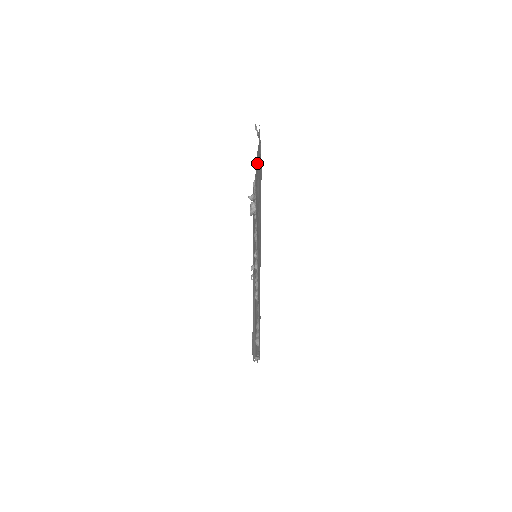
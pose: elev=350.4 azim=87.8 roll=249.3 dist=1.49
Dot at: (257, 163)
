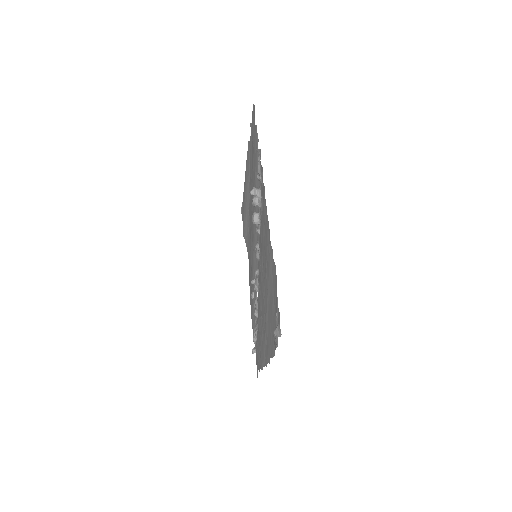
Dot at: (269, 259)
